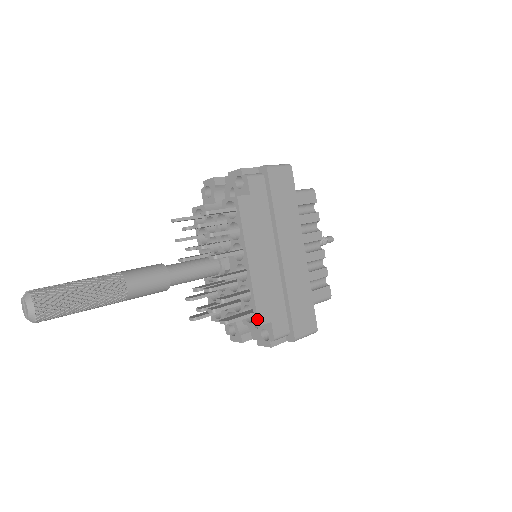
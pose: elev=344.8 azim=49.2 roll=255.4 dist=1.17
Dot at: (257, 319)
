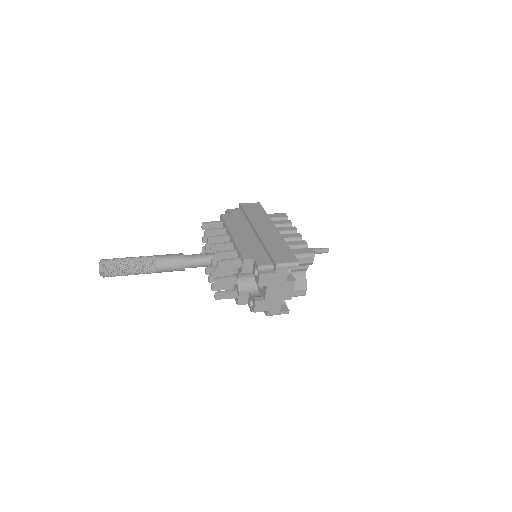
Dot at: (241, 257)
